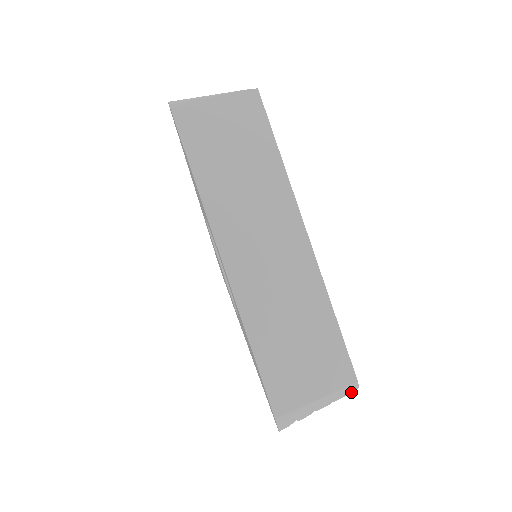
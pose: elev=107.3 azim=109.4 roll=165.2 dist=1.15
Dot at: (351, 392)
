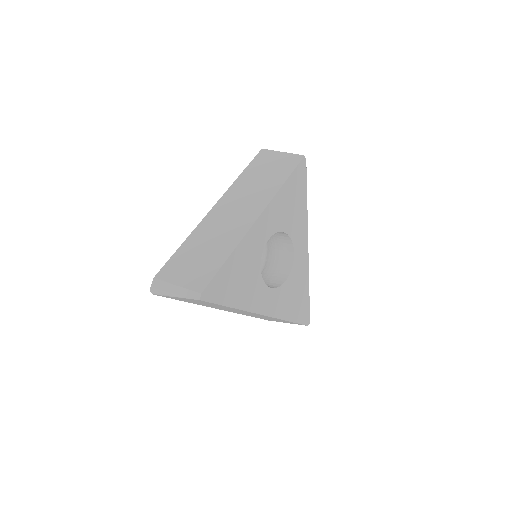
Dot at: (194, 299)
